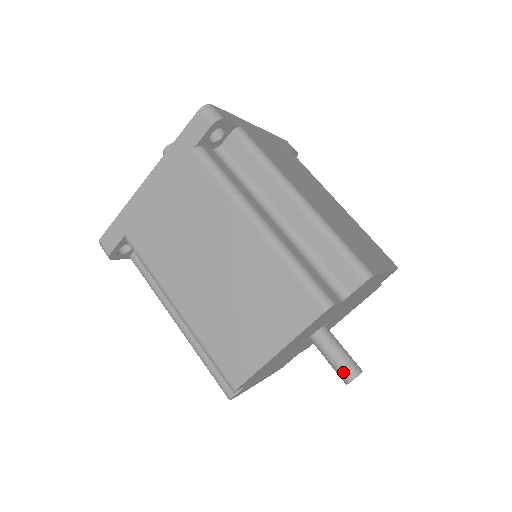
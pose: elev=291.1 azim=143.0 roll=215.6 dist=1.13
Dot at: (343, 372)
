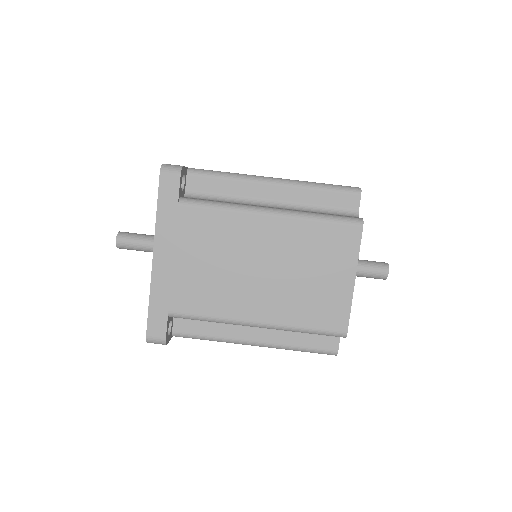
Dot at: (379, 273)
